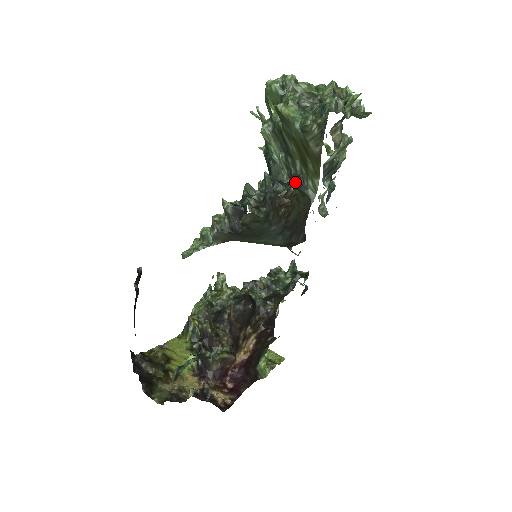
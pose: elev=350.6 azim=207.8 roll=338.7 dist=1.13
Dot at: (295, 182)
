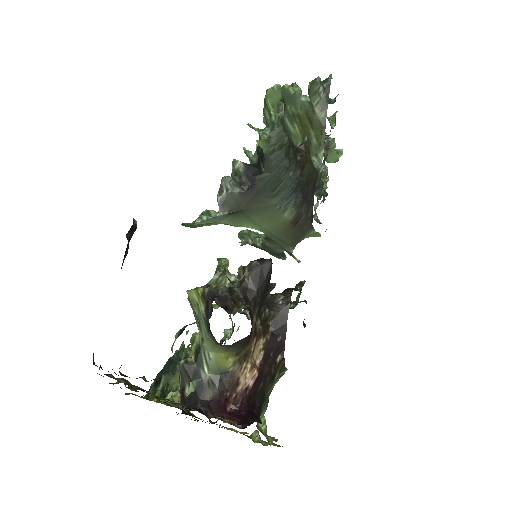
Dot at: occluded
